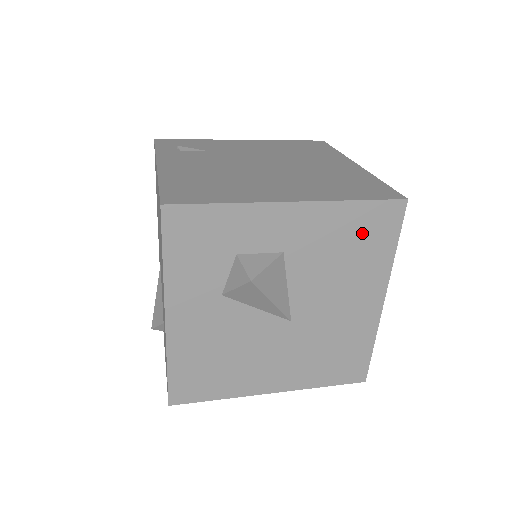
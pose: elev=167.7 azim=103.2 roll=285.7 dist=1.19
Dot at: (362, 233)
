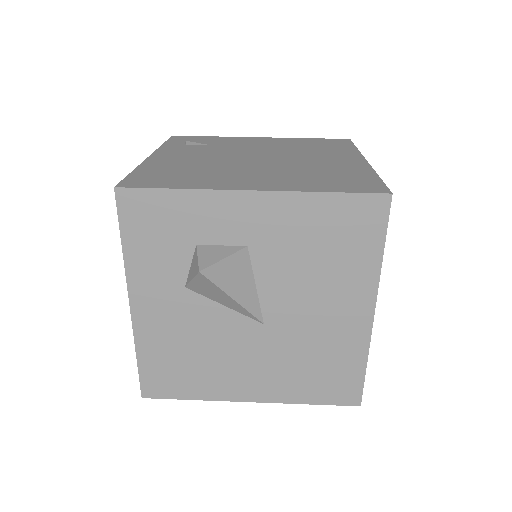
Dot at: (338, 231)
